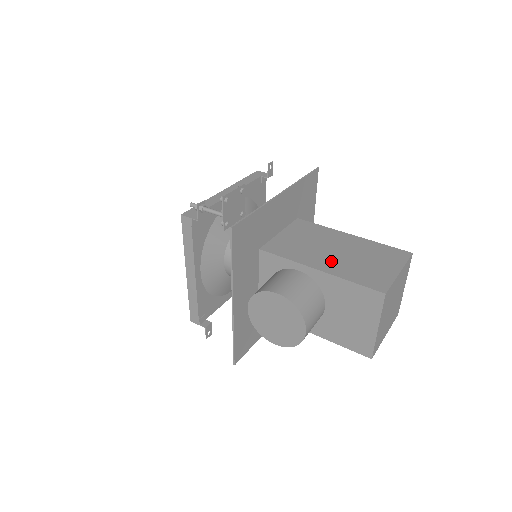
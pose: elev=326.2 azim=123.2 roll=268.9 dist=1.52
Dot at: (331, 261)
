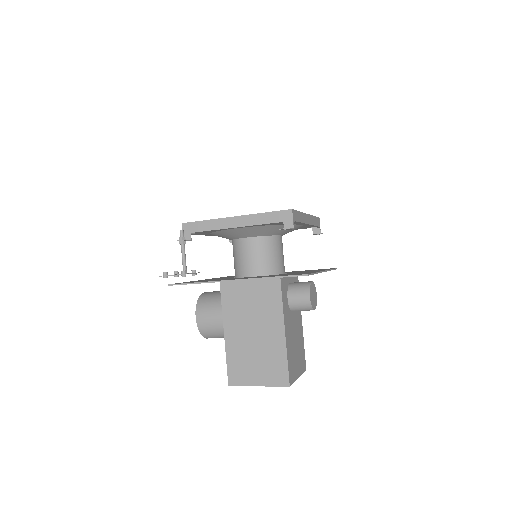
Dot at: (239, 336)
